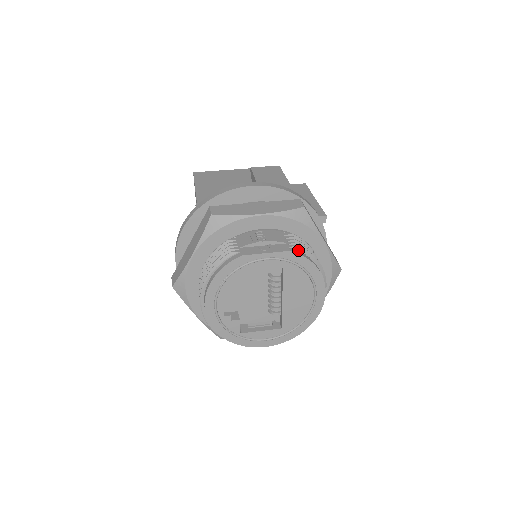
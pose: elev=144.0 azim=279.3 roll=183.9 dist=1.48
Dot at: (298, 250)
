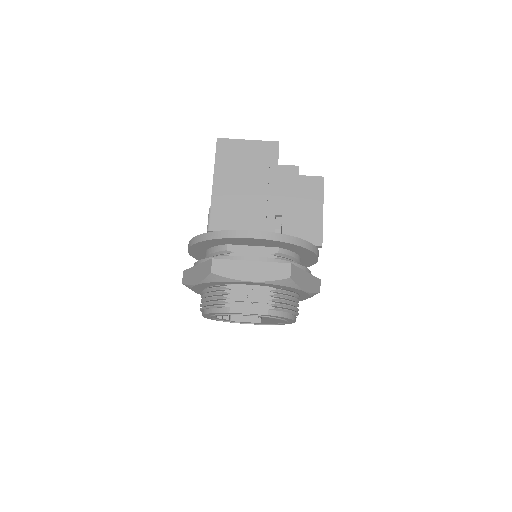
Dot at: (276, 310)
